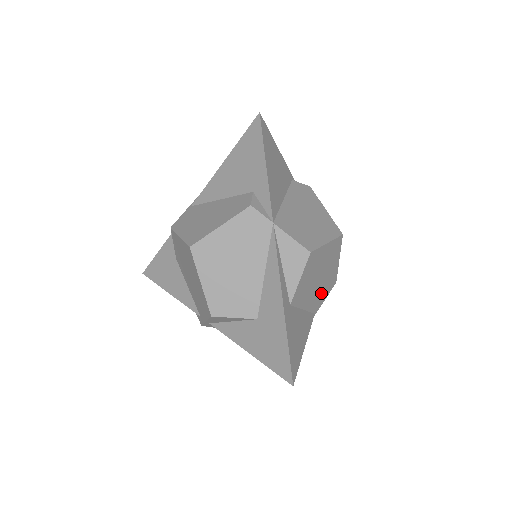
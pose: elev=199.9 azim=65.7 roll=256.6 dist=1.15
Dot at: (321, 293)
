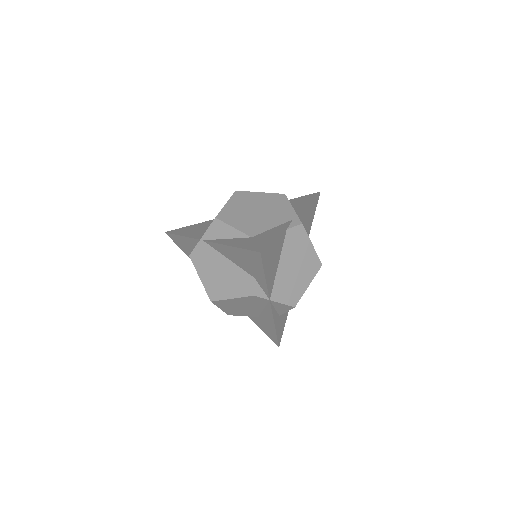
Dot at: occluded
